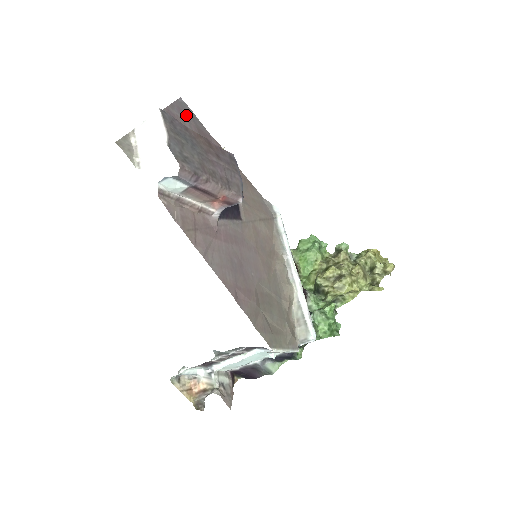
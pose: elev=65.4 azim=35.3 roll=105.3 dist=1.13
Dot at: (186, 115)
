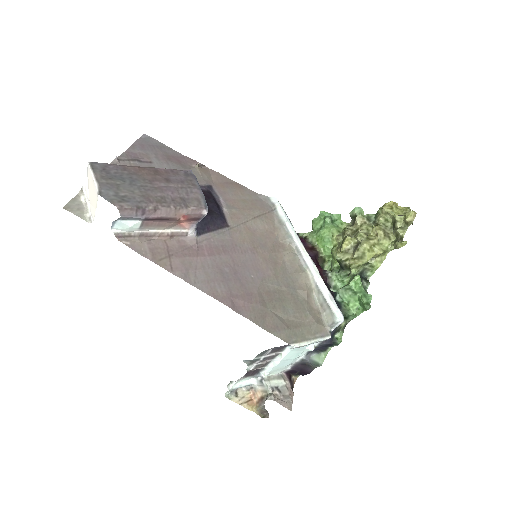
Dot at: (151, 148)
